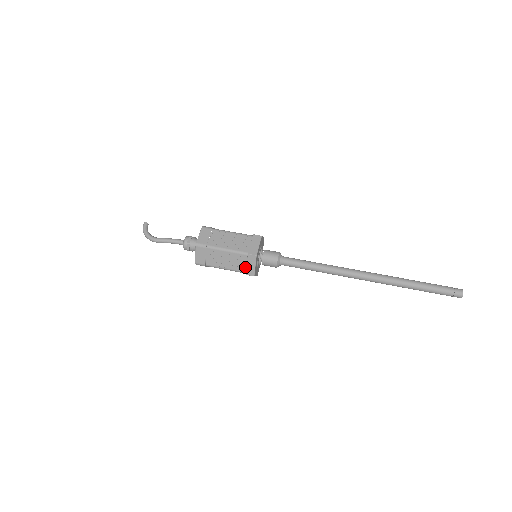
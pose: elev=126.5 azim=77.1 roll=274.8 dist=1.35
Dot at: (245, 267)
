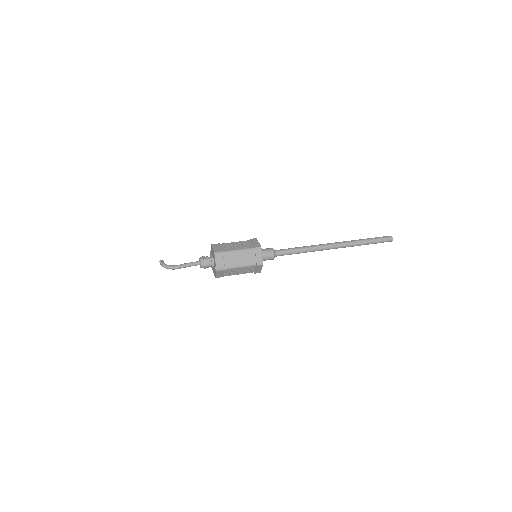
Dot at: (255, 260)
